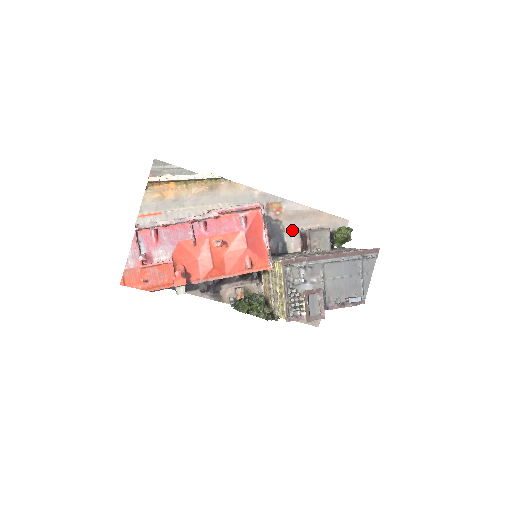
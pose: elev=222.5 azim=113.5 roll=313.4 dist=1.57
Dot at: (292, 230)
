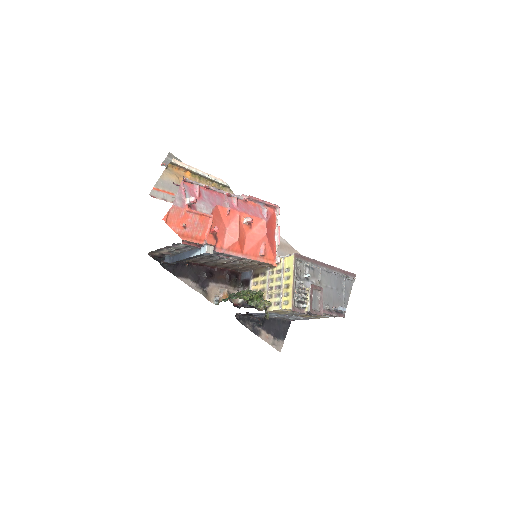
Dot at: occluded
